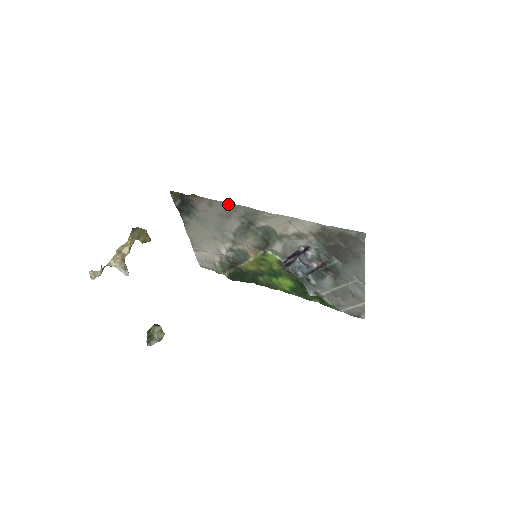
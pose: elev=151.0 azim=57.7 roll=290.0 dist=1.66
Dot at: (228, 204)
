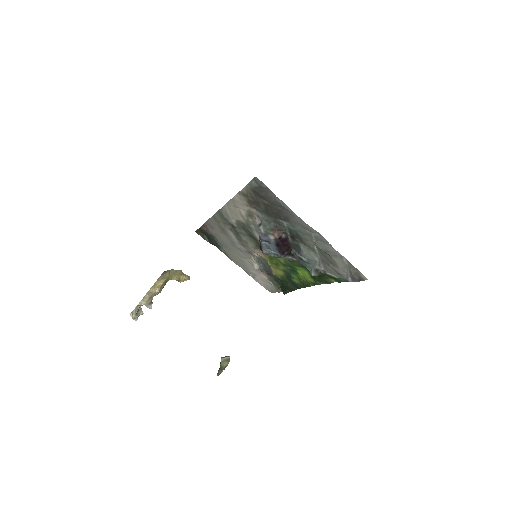
Dot at: (212, 218)
